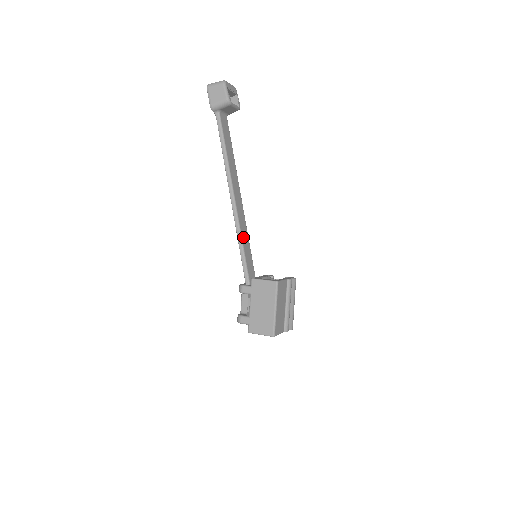
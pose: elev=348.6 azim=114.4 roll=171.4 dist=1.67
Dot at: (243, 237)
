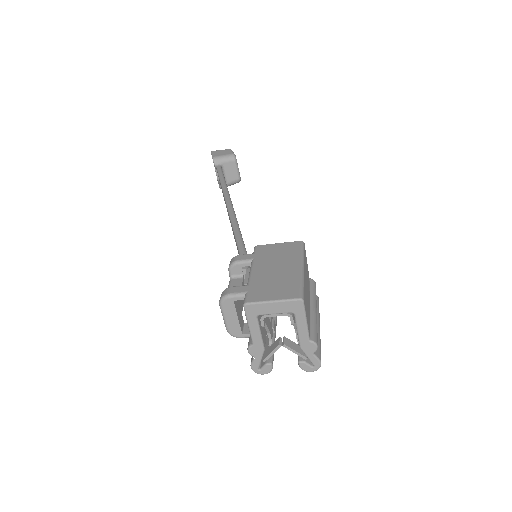
Dot at: occluded
